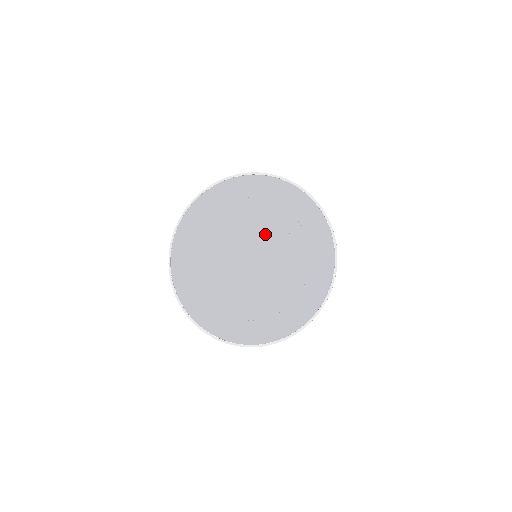
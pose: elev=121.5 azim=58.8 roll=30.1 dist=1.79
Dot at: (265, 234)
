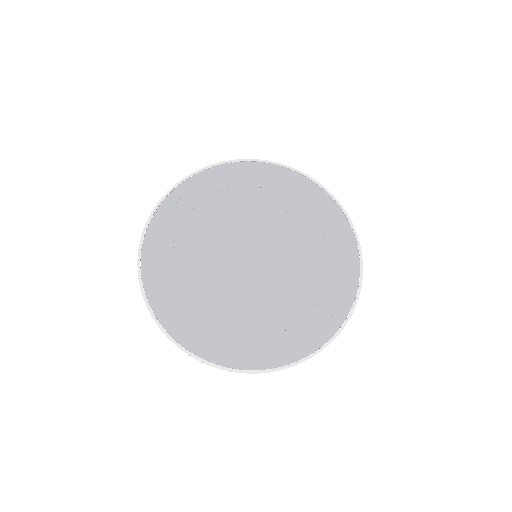
Dot at: (262, 224)
